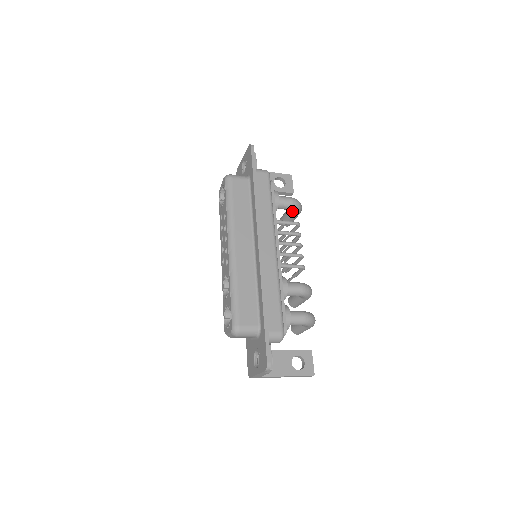
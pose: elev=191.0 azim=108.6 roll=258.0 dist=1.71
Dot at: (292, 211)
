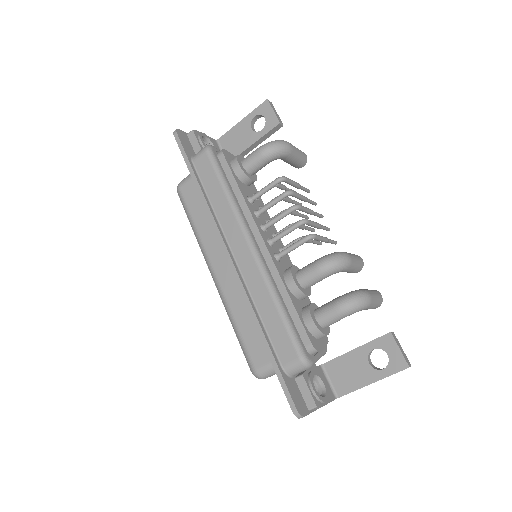
Dot at: occluded
